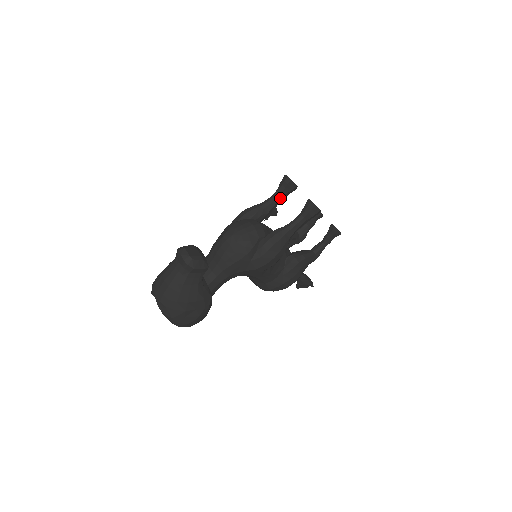
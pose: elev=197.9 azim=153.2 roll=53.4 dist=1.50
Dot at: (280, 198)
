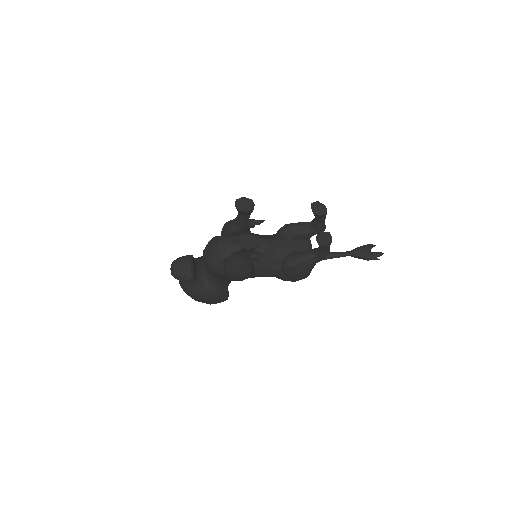
Dot at: (243, 218)
